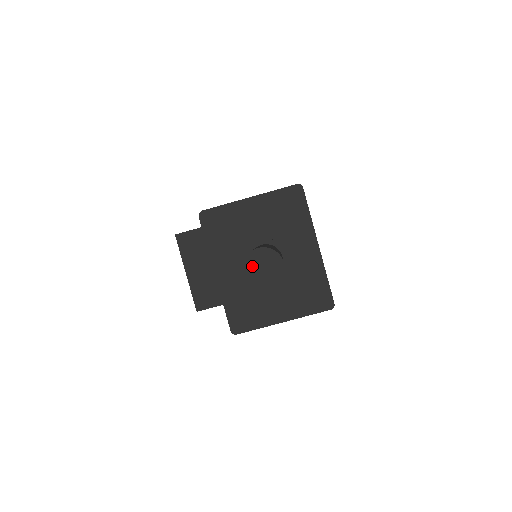
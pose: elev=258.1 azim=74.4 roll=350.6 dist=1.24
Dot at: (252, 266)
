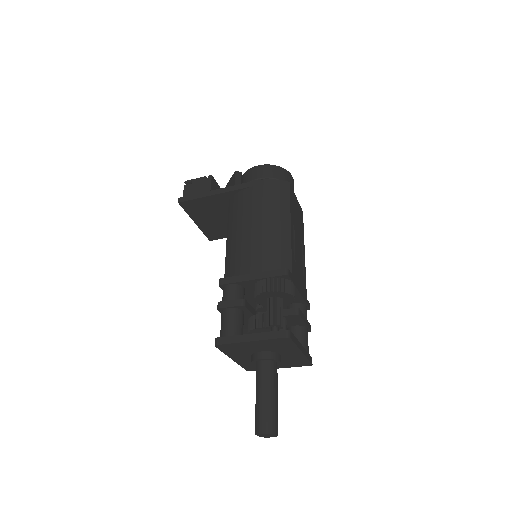
Dot at: (259, 435)
